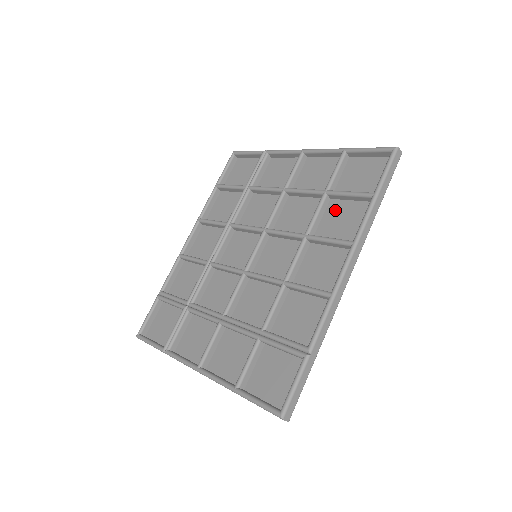
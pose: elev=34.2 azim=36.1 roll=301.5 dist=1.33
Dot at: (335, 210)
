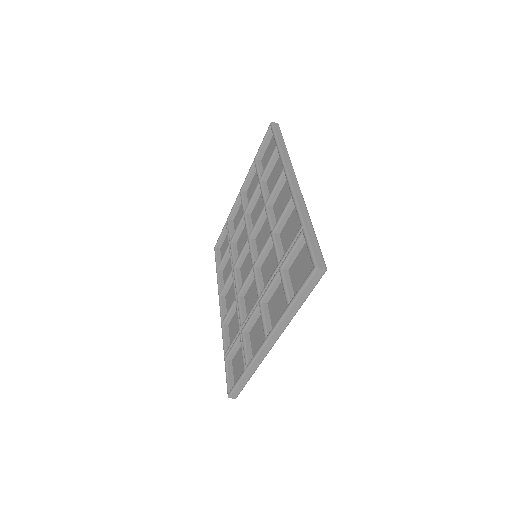
Dot at: (271, 181)
